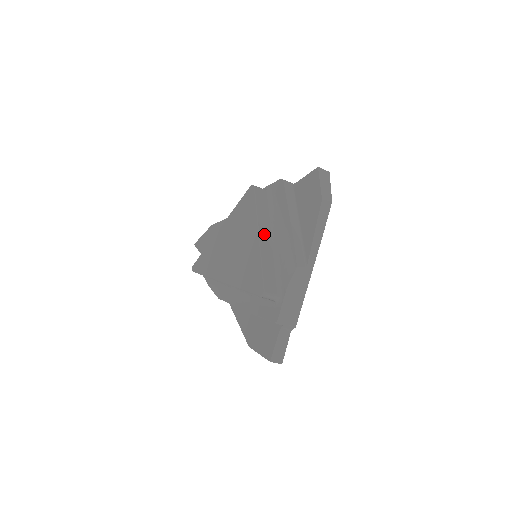
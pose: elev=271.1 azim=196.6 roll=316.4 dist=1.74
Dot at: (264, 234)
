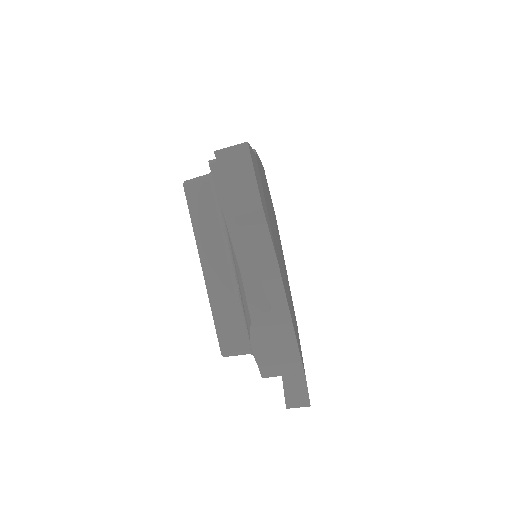
Dot at: (212, 262)
